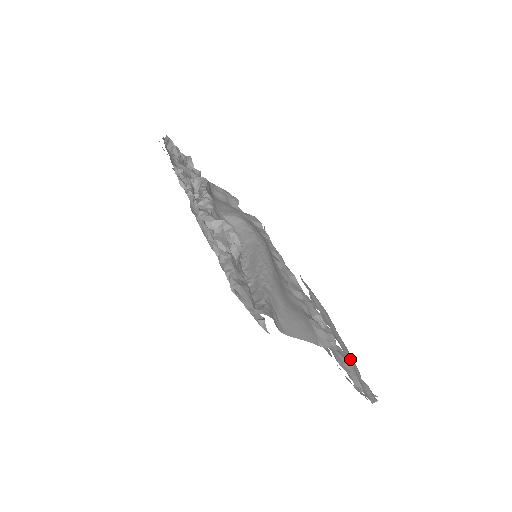
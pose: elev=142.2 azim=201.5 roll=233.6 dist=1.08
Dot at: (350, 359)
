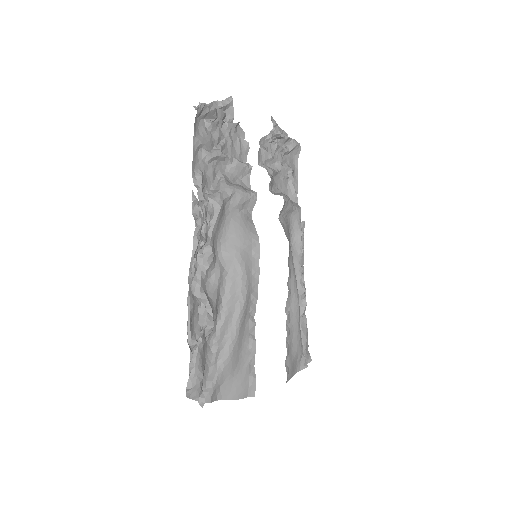
Dot at: (296, 351)
